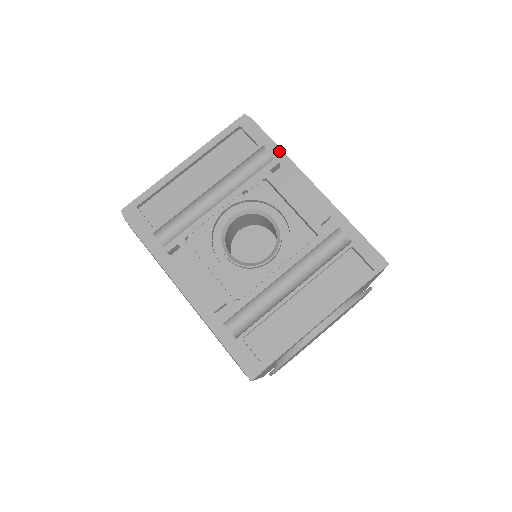
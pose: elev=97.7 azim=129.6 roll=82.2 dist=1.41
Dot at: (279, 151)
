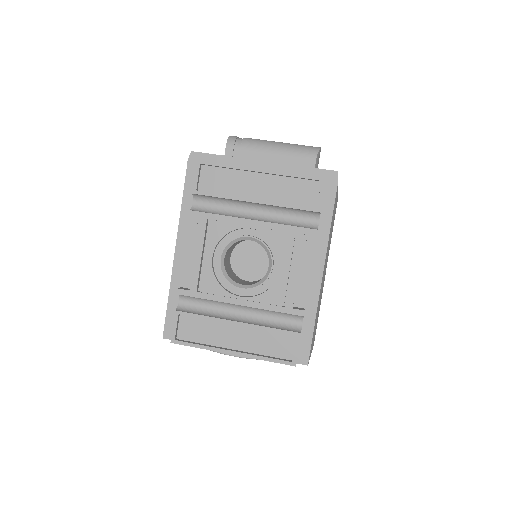
Dot at: (328, 224)
